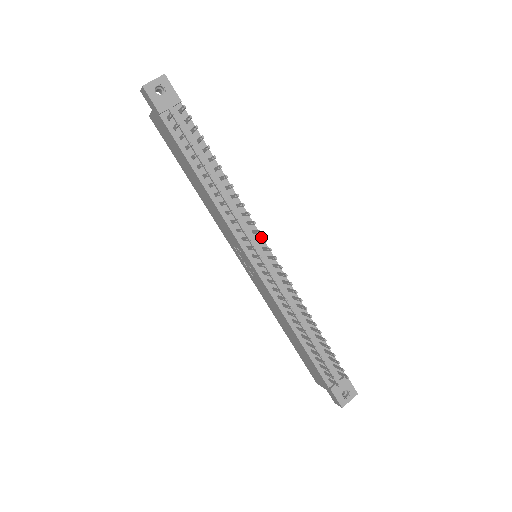
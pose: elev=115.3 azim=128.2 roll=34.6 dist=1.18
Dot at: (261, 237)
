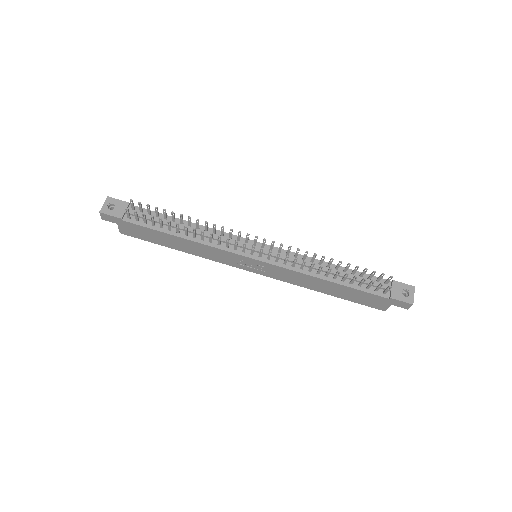
Dot at: occluded
